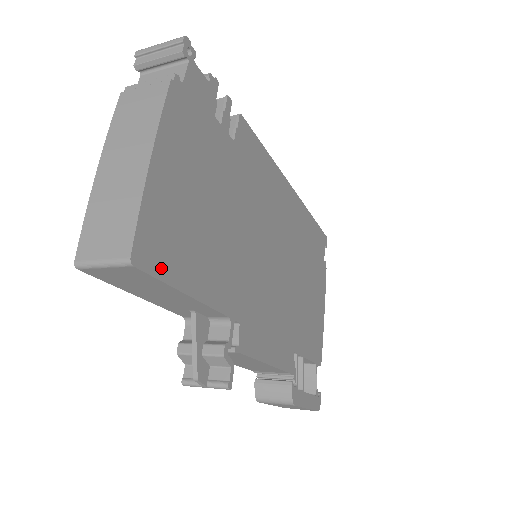
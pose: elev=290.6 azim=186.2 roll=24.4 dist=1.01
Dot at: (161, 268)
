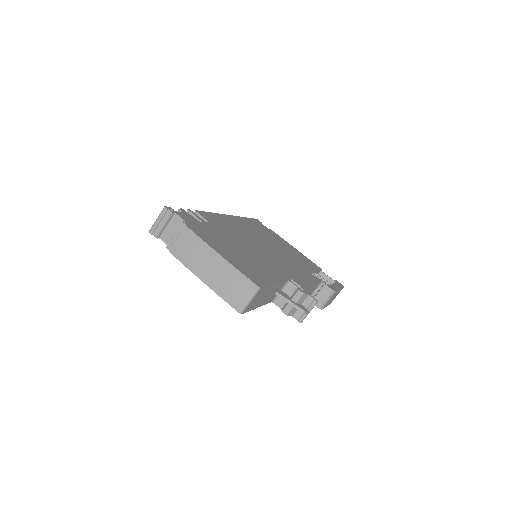
Dot at: (263, 282)
